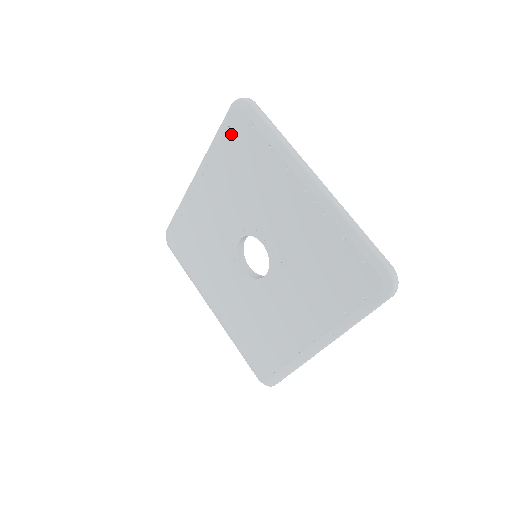
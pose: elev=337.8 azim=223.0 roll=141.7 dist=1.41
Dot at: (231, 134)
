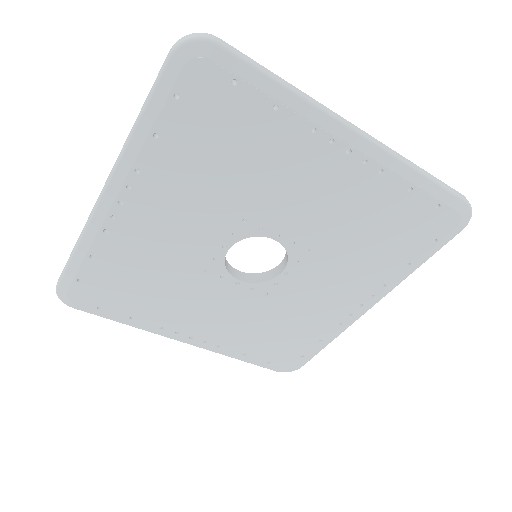
Dot at: (184, 106)
